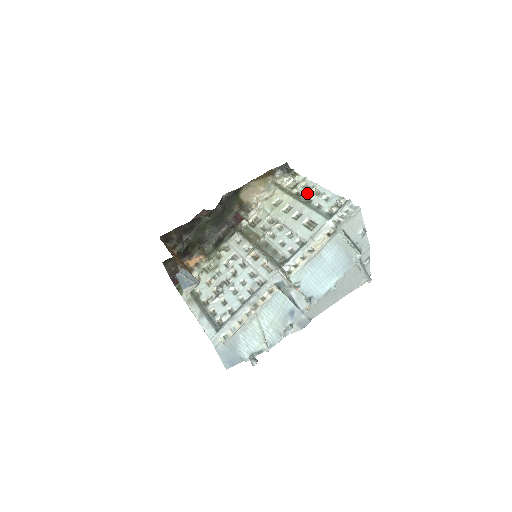
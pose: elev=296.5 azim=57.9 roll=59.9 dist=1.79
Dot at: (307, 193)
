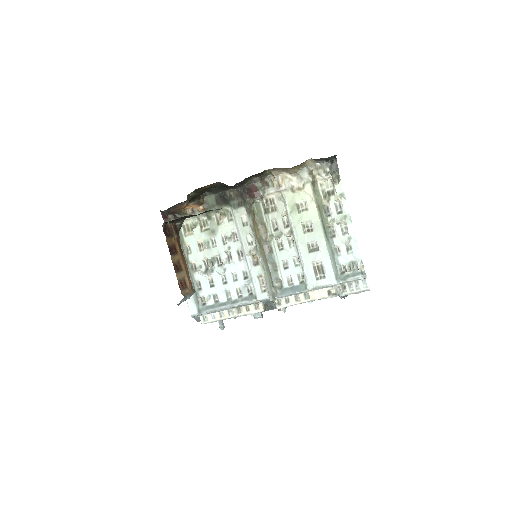
Dot at: (335, 221)
